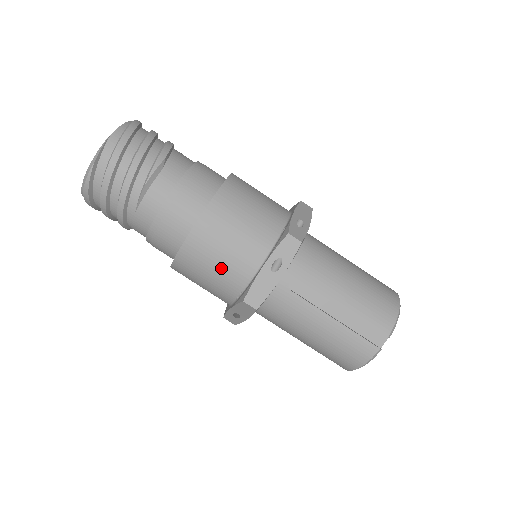
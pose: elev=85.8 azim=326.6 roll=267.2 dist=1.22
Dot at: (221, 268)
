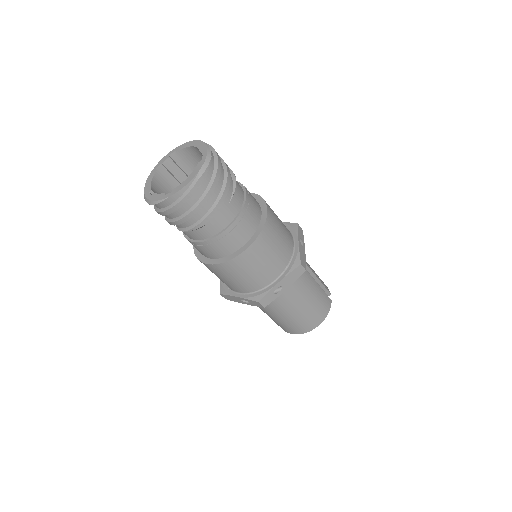
Dot at: (280, 245)
